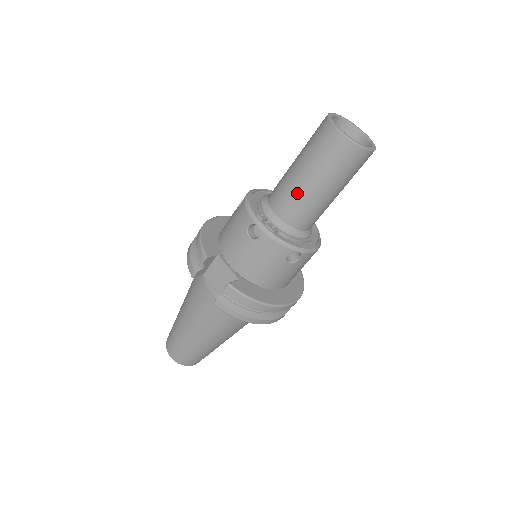
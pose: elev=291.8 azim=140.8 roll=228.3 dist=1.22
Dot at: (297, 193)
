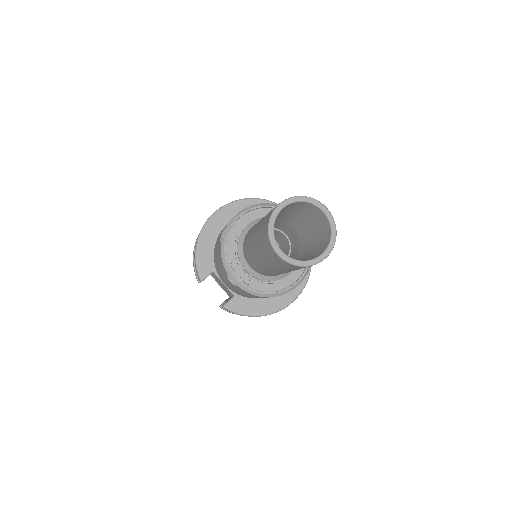
Dot at: (260, 266)
